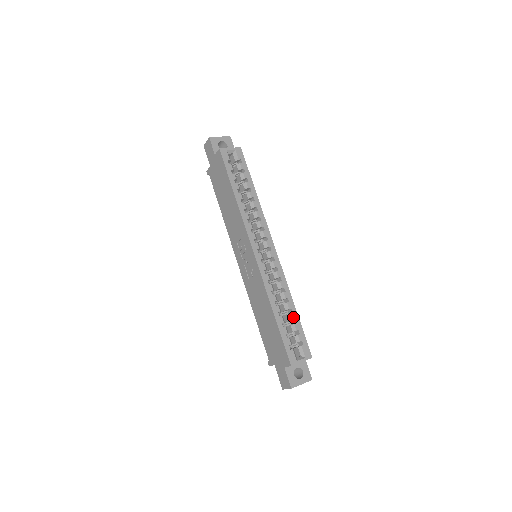
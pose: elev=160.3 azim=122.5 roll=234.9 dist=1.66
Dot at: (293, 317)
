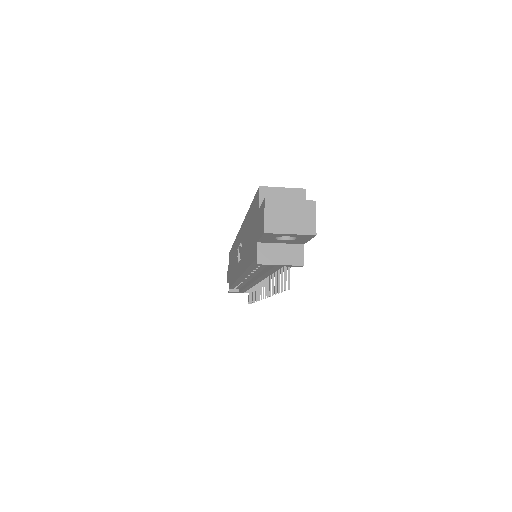
Dot at: occluded
